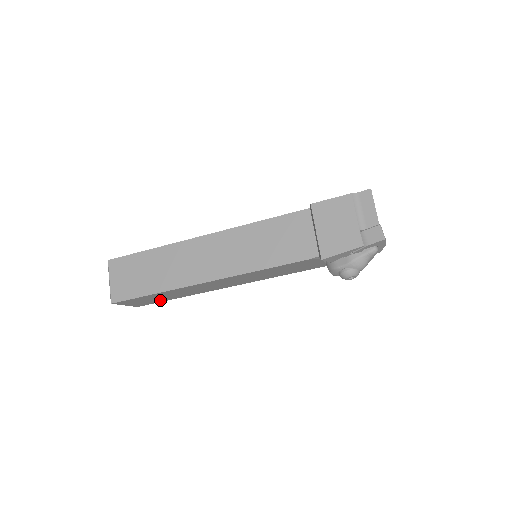
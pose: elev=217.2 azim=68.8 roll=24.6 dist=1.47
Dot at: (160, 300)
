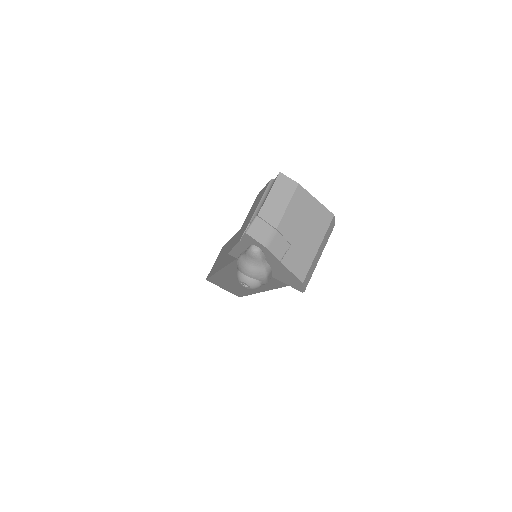
Dot at: (239, 292)
